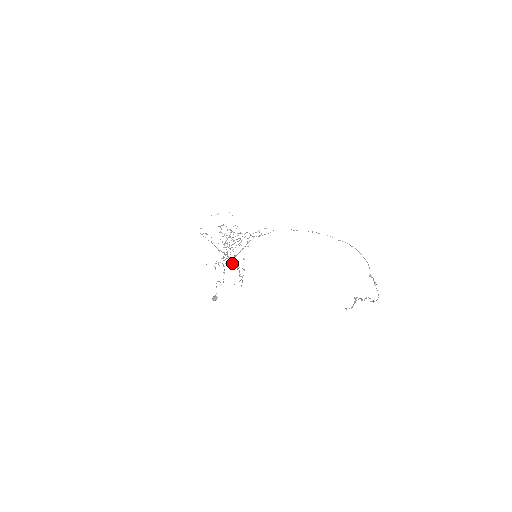
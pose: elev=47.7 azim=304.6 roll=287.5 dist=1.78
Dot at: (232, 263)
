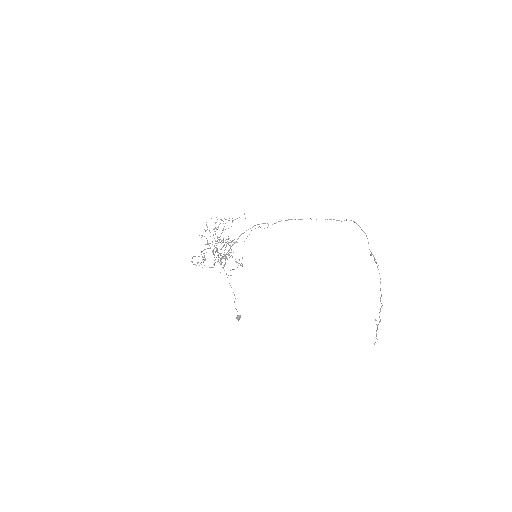
Dot at: occluded
